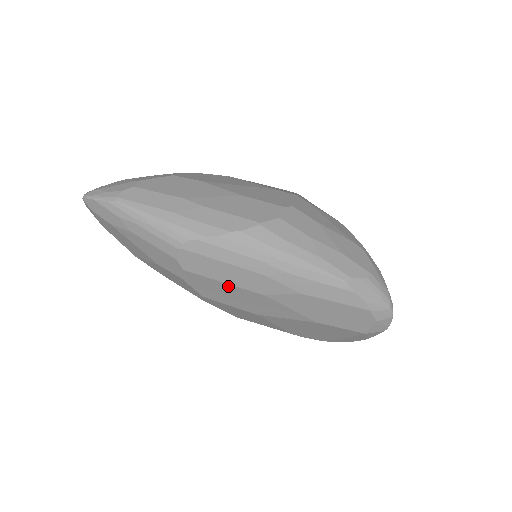
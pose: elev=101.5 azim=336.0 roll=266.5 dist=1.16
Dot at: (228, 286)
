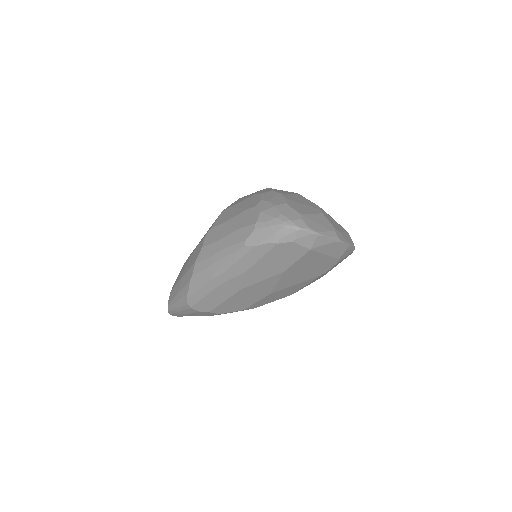
Dot at: (229, 300)
